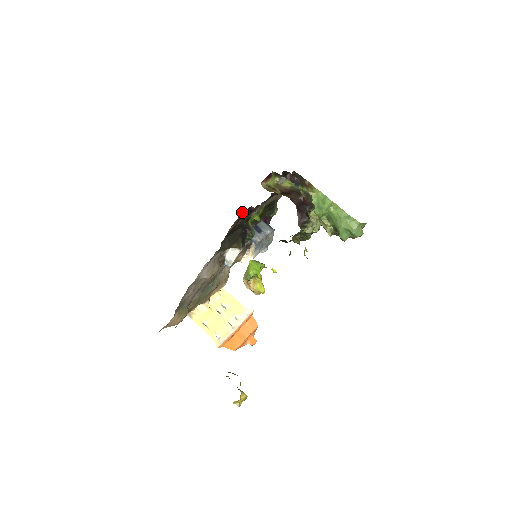
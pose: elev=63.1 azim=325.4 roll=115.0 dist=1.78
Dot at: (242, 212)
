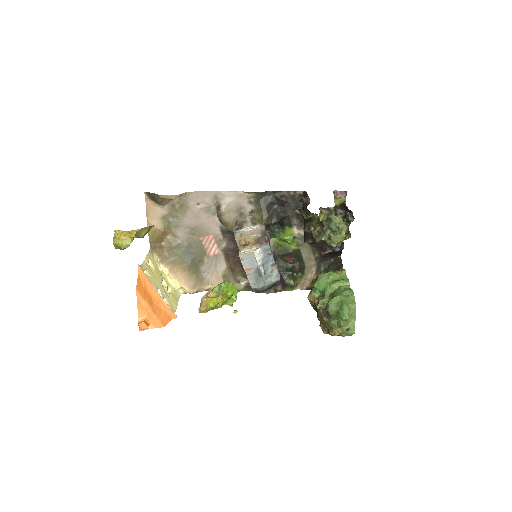
Dot at: (303, 193)
